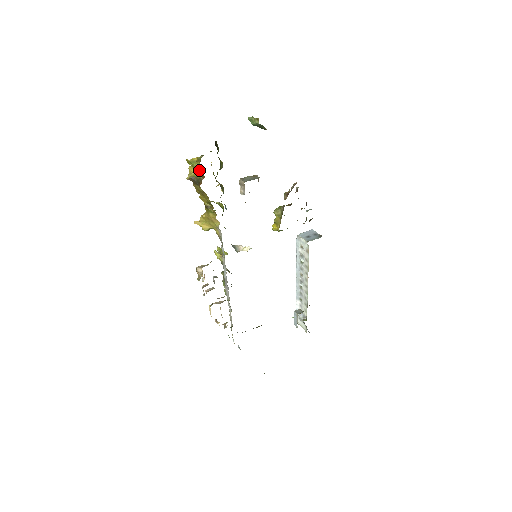
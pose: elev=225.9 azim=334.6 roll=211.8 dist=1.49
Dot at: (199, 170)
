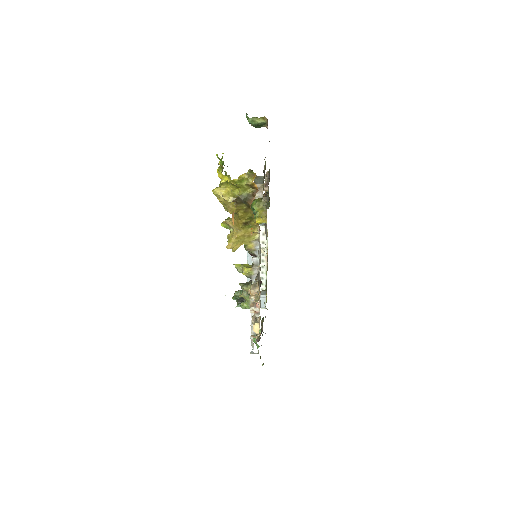
Dot at: (253, 185)
